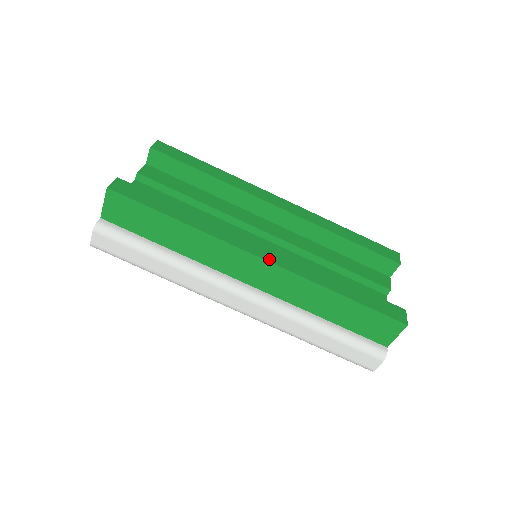
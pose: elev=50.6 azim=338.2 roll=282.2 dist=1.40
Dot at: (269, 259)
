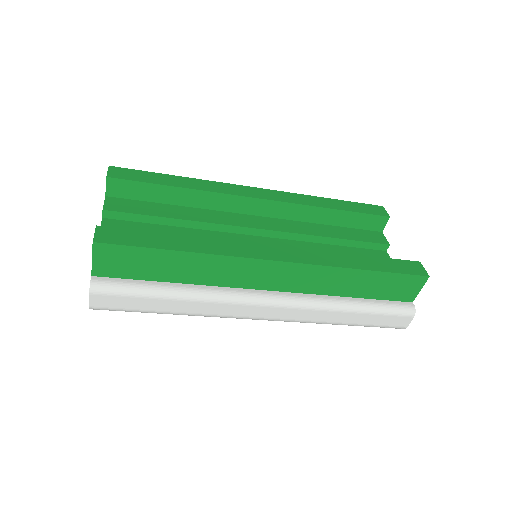
Dot at: (287, 259)
